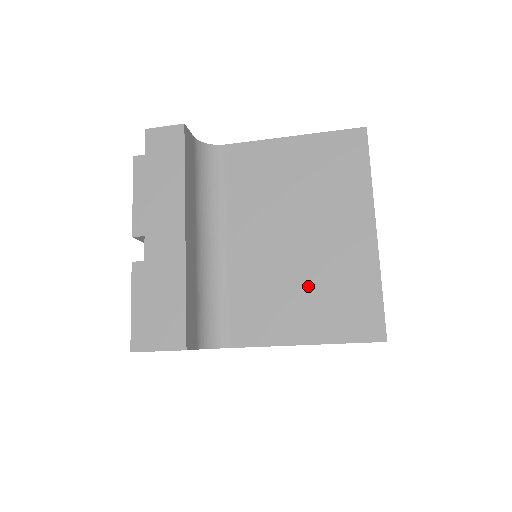
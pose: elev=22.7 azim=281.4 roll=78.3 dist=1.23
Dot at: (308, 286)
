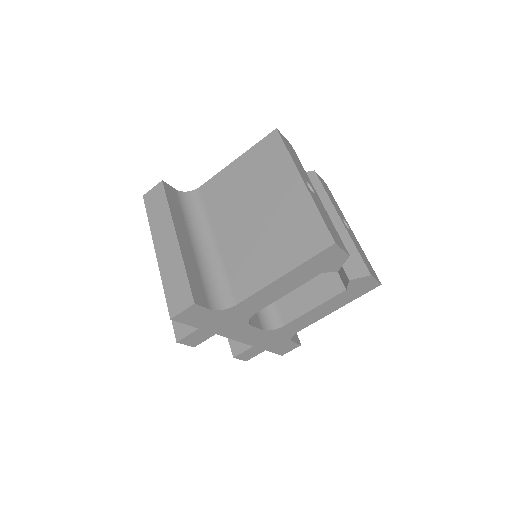
Dot at: (273, 238)
